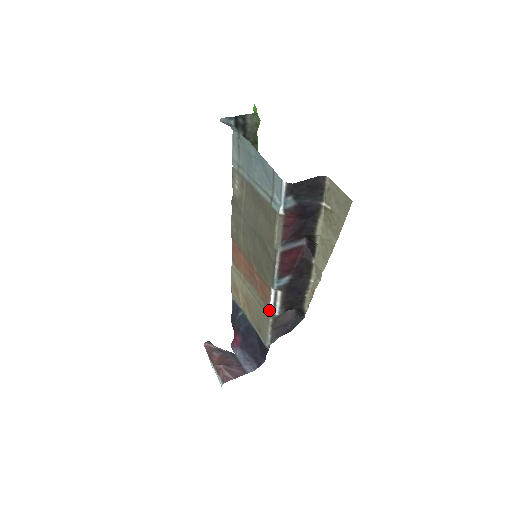
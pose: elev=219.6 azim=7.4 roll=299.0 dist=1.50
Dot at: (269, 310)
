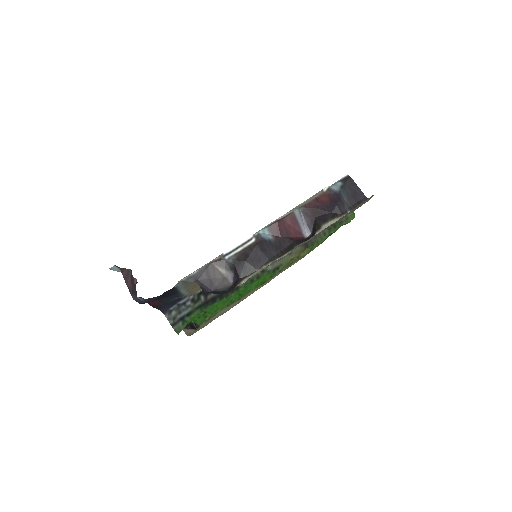
Dot at: (227, 251)
